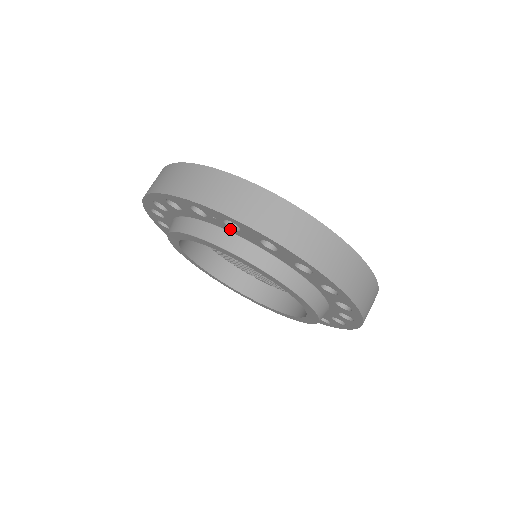
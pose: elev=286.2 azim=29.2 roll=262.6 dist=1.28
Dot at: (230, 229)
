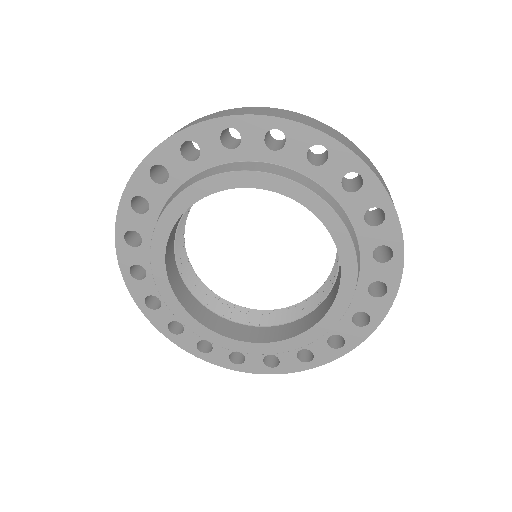
Dot at: (194, 167)
